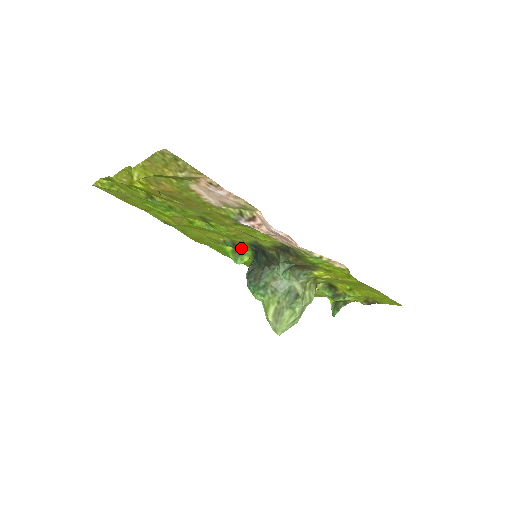
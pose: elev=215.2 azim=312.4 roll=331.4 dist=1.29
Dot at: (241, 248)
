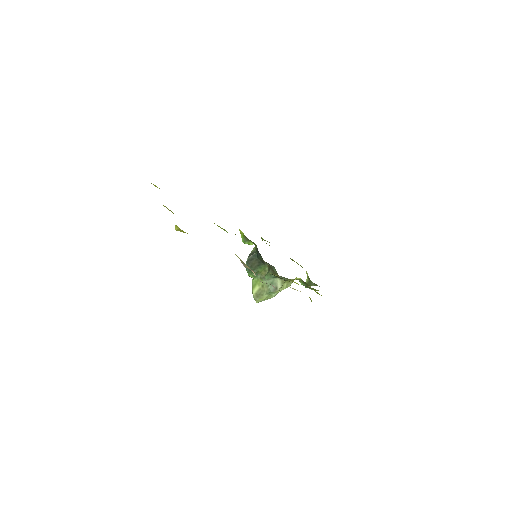
Dot at: occluded
